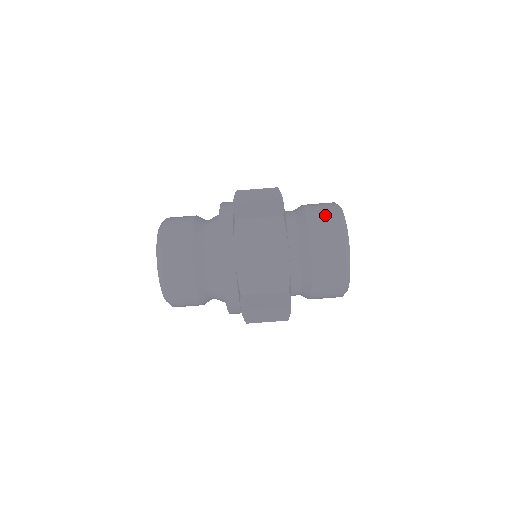
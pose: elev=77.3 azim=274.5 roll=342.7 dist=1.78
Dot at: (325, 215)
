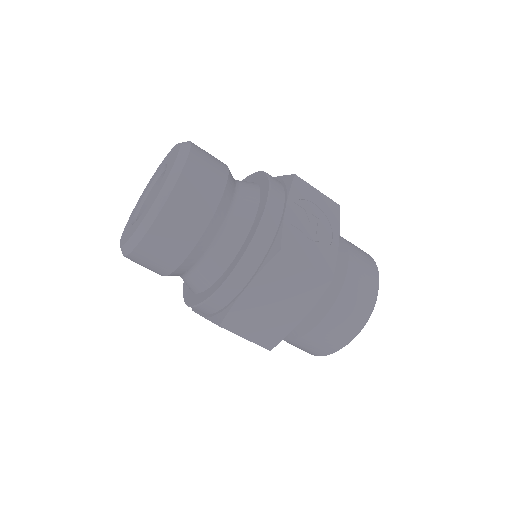
Dot at: (363, 288)
